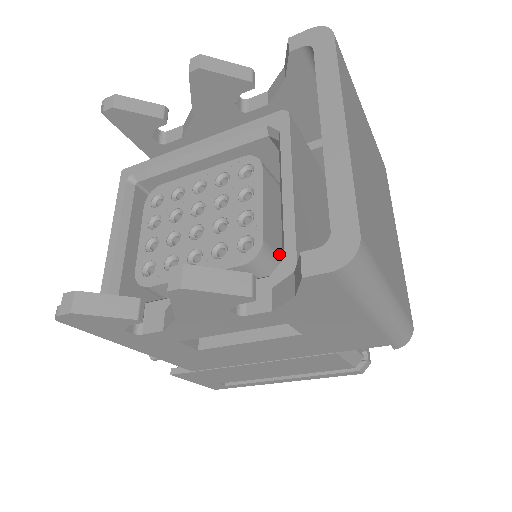
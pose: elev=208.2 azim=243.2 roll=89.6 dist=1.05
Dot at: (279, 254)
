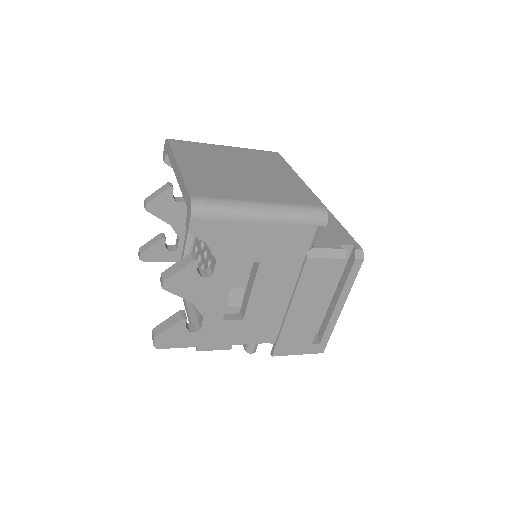
Dot at: occluded
